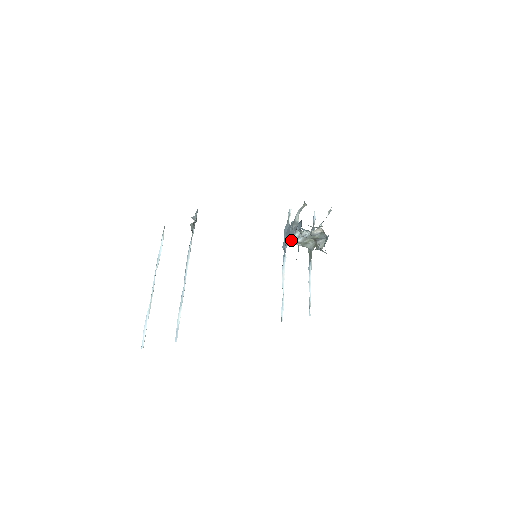
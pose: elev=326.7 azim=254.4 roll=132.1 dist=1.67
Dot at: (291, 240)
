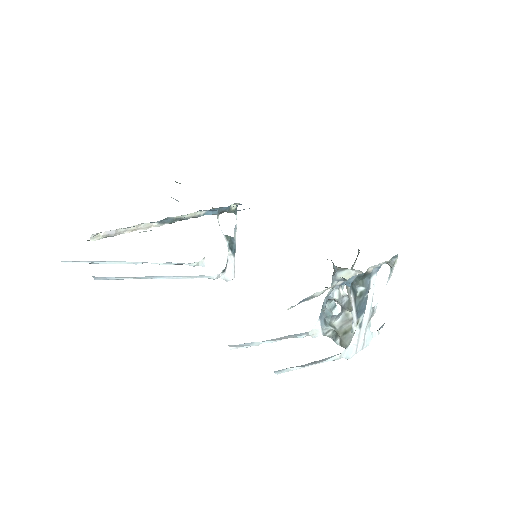
Dot at: occluded
